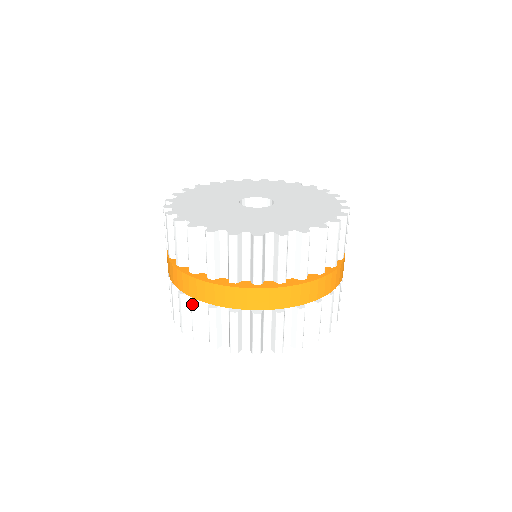
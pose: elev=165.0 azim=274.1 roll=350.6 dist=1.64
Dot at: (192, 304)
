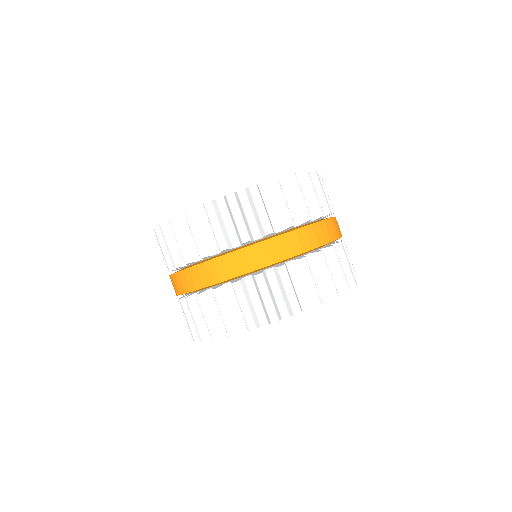
Dot at: (258, 278)
